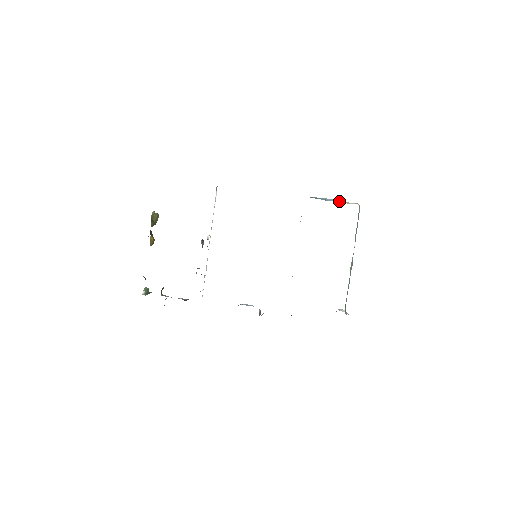
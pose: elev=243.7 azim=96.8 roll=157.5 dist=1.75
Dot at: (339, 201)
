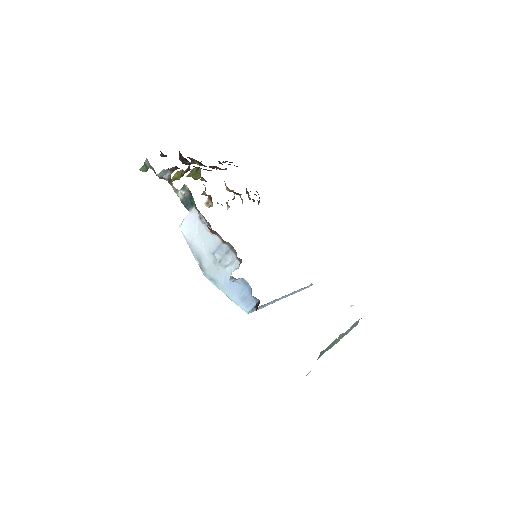
Dot at: occluded
